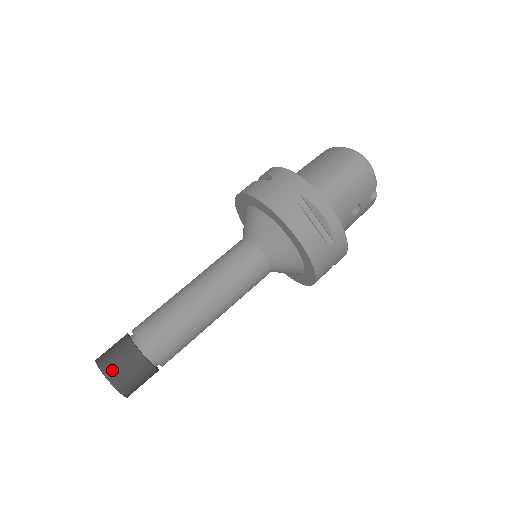
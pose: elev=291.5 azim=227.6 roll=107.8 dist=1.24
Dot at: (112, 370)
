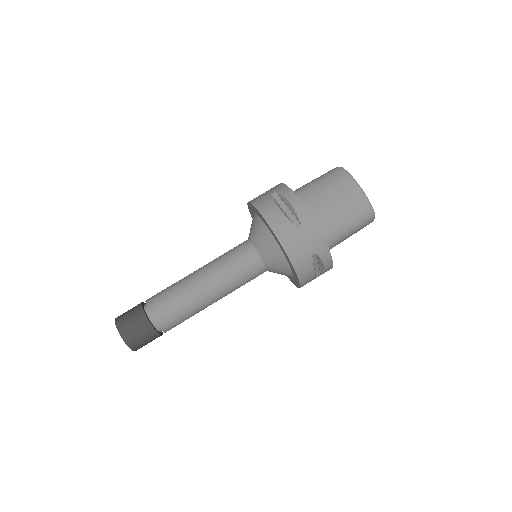
Dot at: (134, 343)
